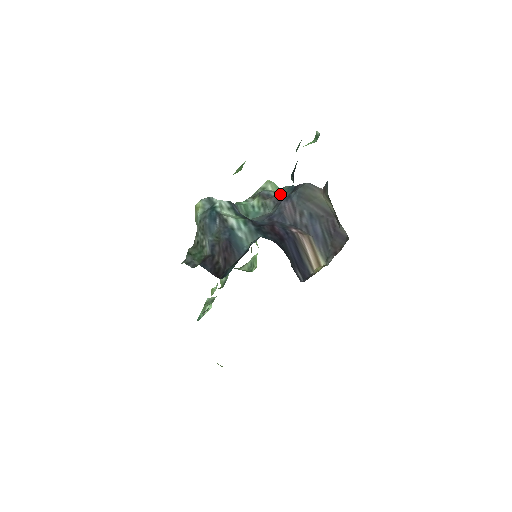
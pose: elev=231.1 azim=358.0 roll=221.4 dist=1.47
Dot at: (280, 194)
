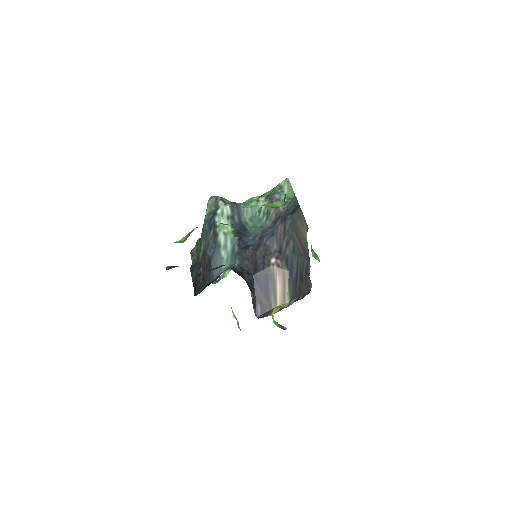
Dot at: (287, 204)
